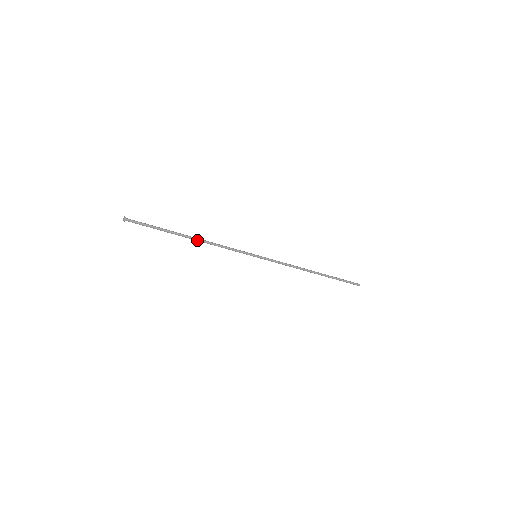
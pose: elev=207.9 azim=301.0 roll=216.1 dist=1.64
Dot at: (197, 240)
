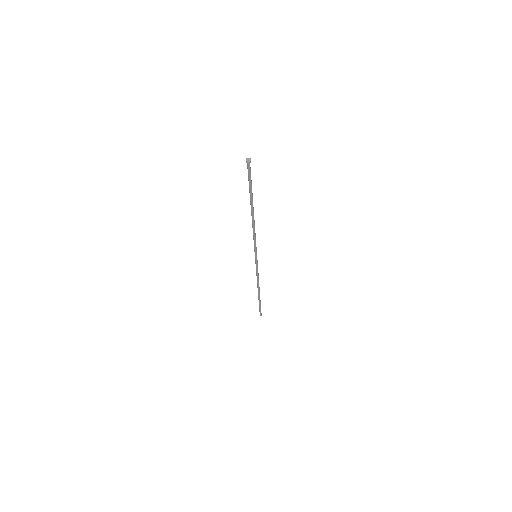
Dot at: (253, 217)
